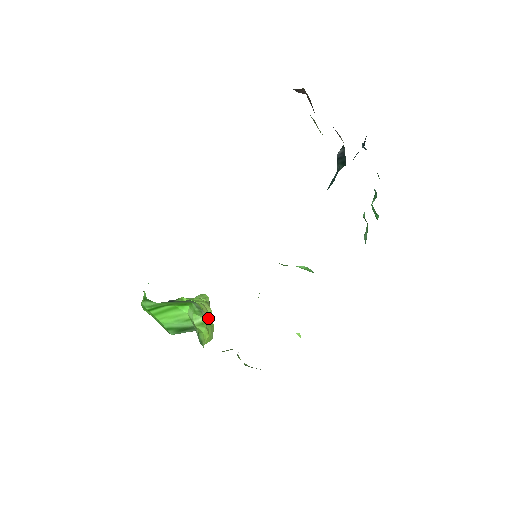
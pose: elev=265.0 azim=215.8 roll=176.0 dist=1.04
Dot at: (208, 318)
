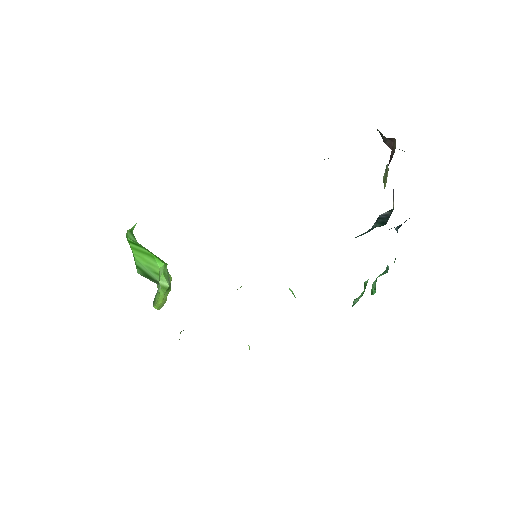
Dot at: (170, 288)
